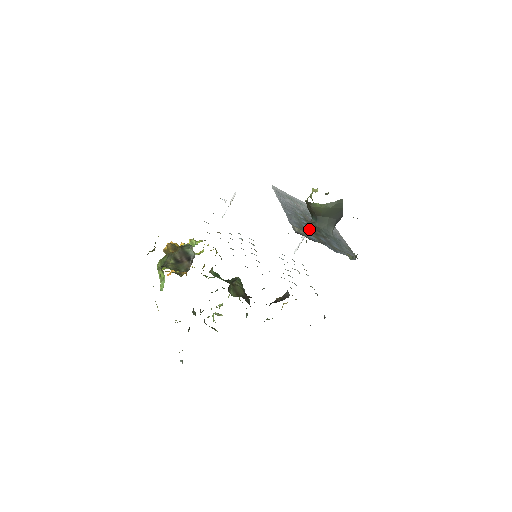
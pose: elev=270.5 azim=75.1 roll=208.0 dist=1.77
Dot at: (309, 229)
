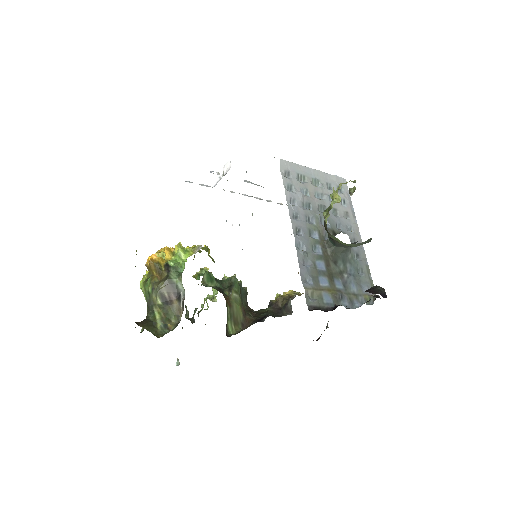
Dot at: (324, 271)
